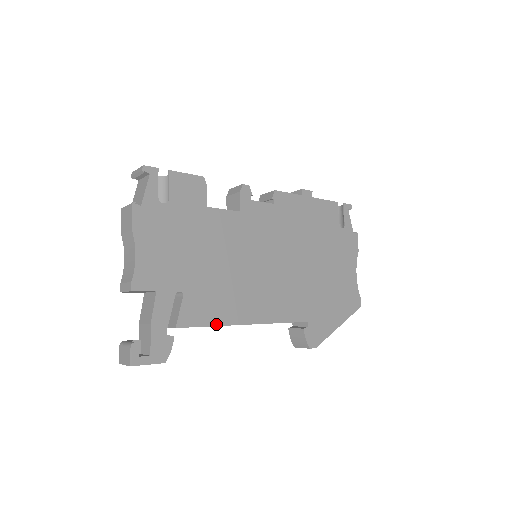
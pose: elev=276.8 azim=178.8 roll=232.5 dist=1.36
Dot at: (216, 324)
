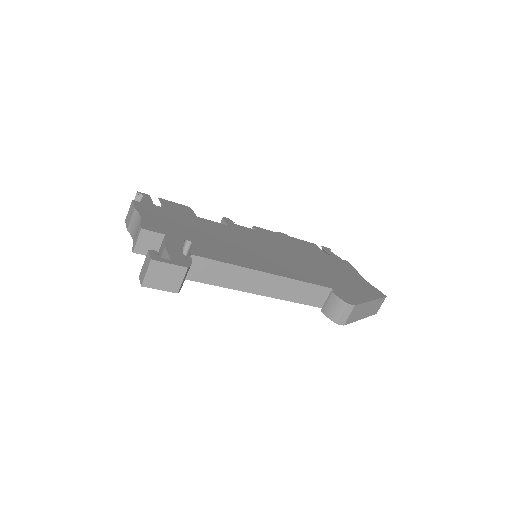
Dot at: (232, 264)
